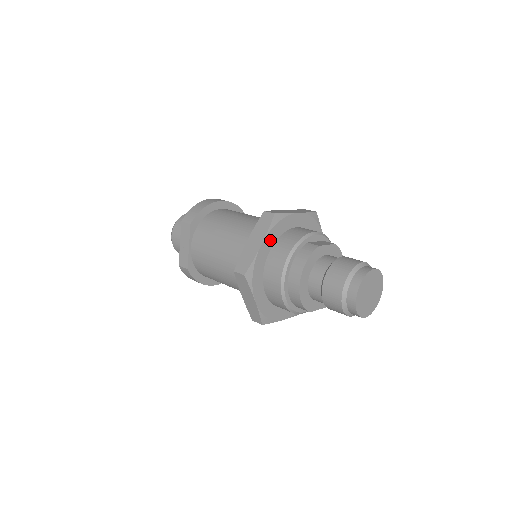
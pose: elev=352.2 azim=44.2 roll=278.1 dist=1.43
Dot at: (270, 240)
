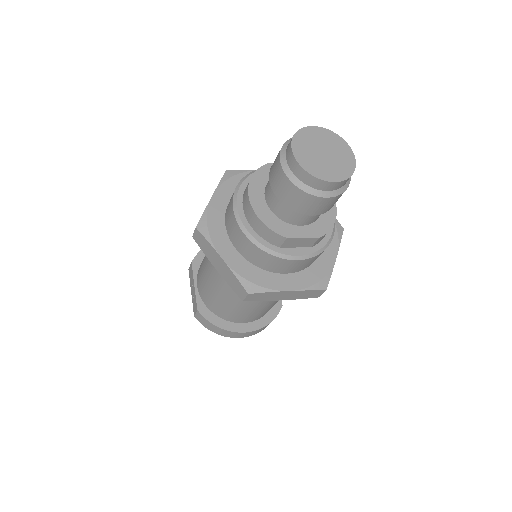
Dot at: (225, 193)
